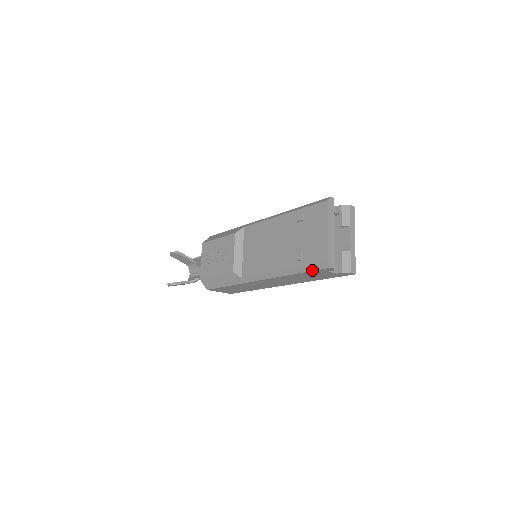
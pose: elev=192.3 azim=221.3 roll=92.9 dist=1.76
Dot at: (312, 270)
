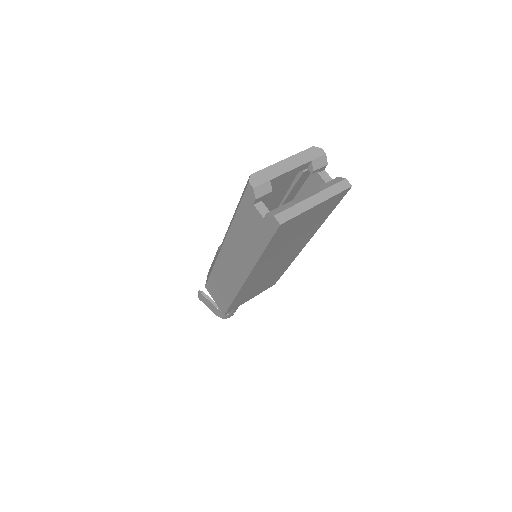
Dot at: (242, 199)
